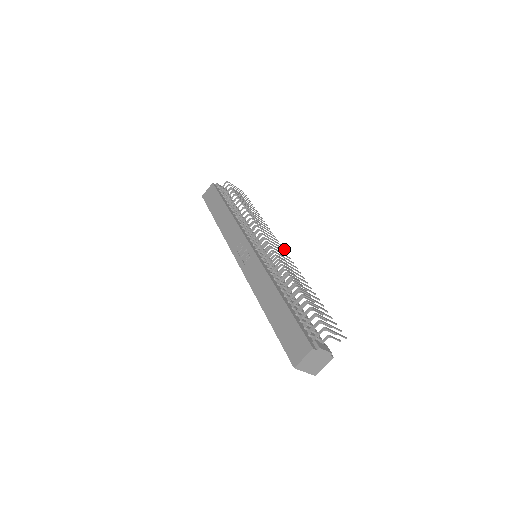
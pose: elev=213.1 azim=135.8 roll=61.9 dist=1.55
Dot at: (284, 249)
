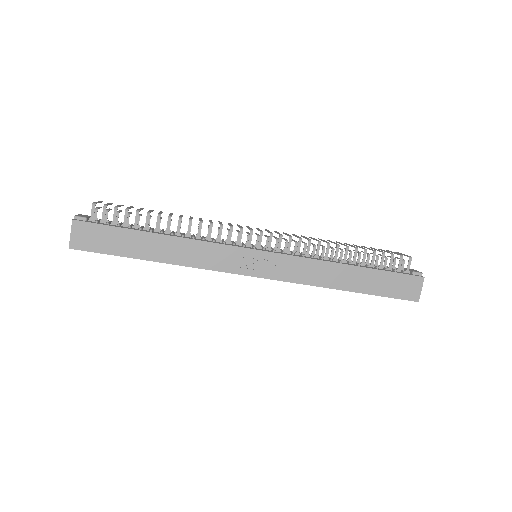
Dot at: occluded
